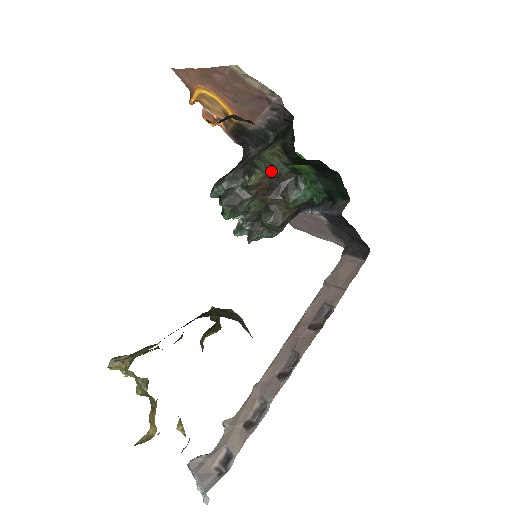
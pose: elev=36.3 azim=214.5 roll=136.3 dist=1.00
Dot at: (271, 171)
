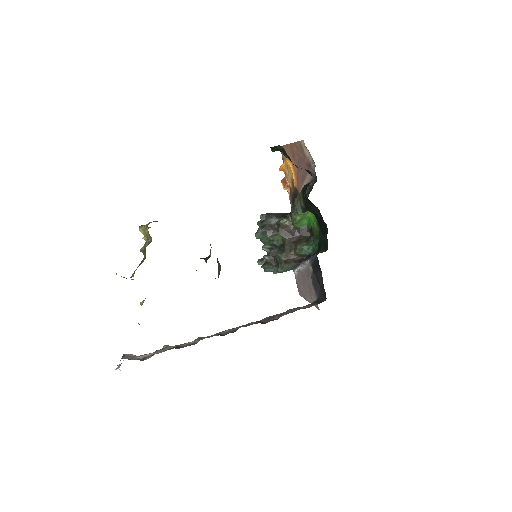
Dot at: (296, 217)
